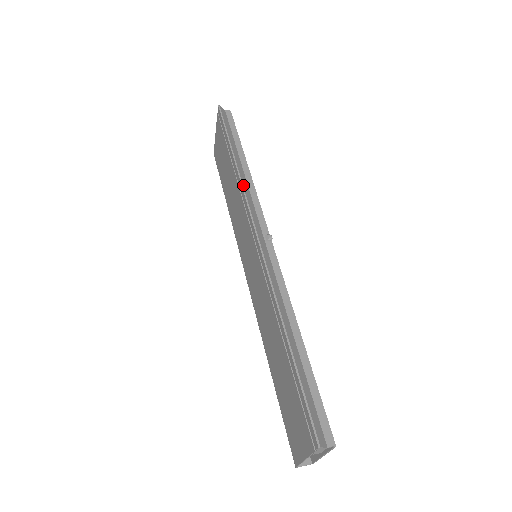
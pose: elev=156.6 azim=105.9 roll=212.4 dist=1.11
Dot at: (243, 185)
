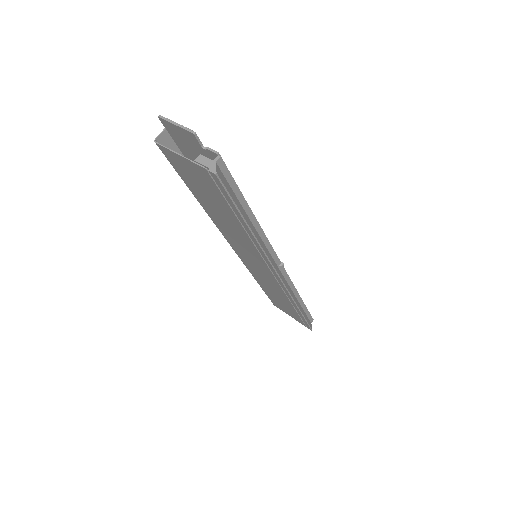
Dot at: (264, 250)
